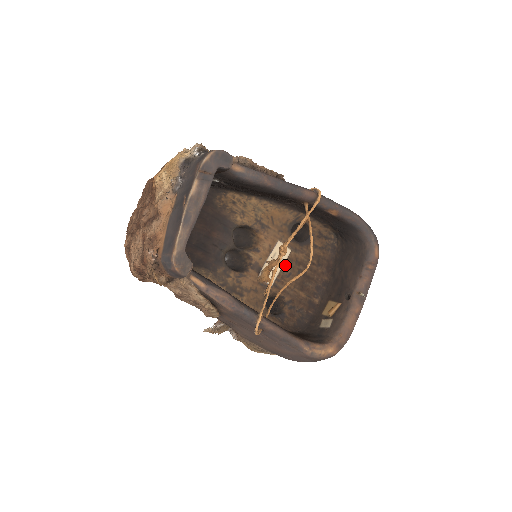
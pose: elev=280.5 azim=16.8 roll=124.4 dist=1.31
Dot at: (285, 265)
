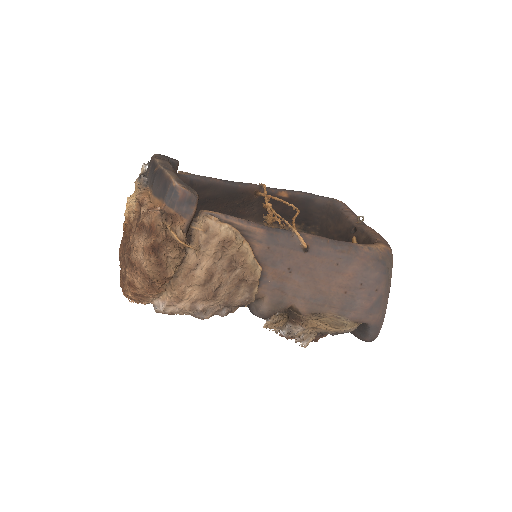
Dot at: occluded
